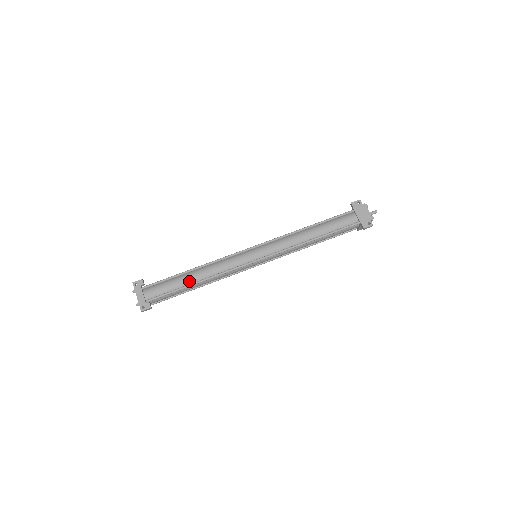
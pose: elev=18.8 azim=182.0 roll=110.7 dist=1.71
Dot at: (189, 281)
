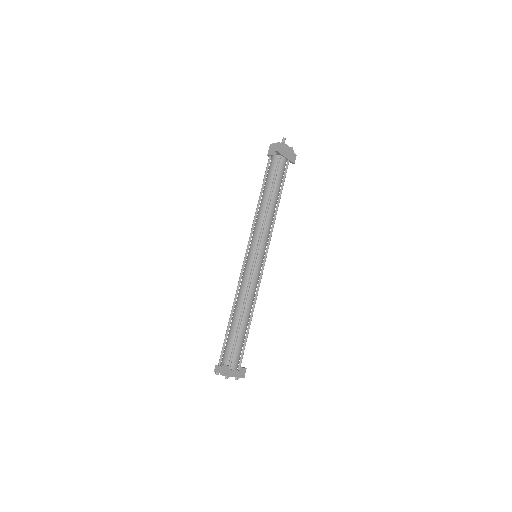
Dot at: (247, 325)
